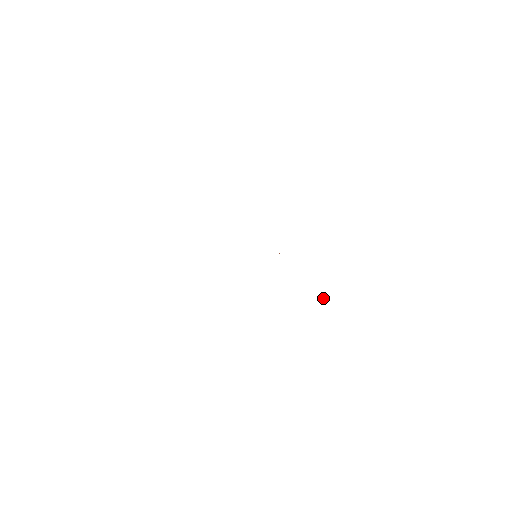
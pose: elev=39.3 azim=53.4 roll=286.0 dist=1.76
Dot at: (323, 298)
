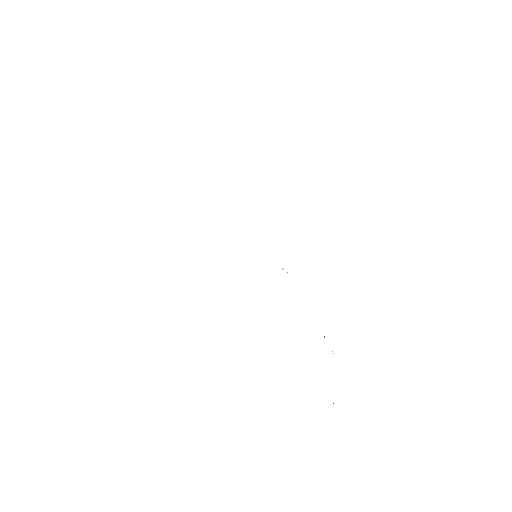
Dot at: (333, 353)
